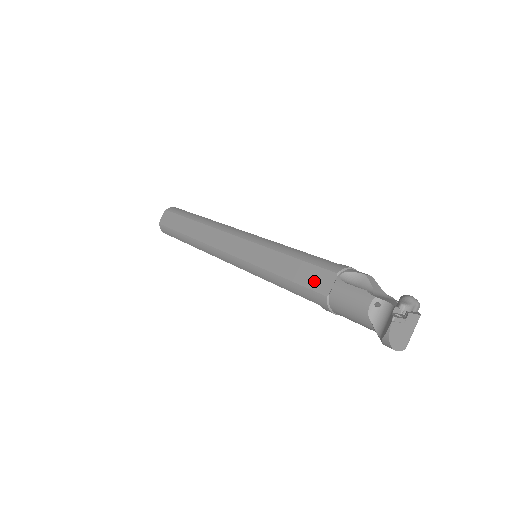
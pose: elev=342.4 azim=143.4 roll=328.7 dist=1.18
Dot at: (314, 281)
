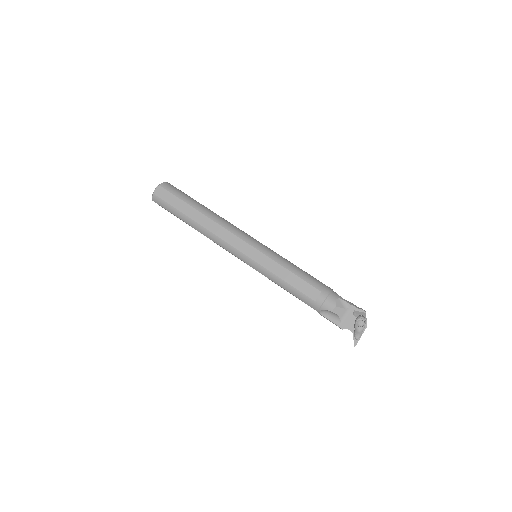
Dot at: occluded
